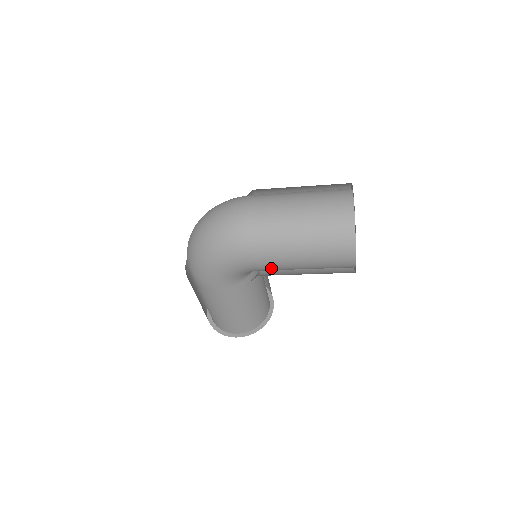
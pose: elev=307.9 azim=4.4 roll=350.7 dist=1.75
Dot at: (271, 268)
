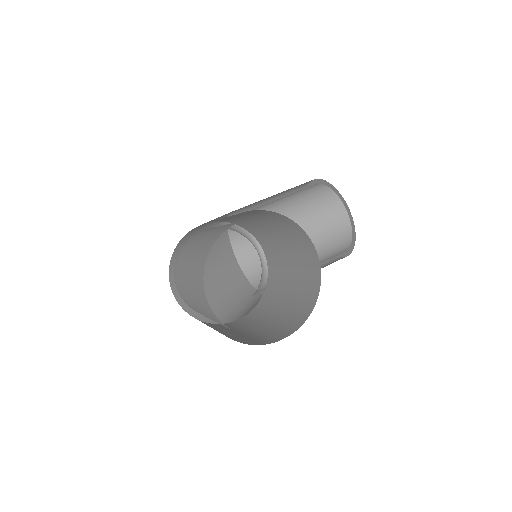
Dot at: occluded
